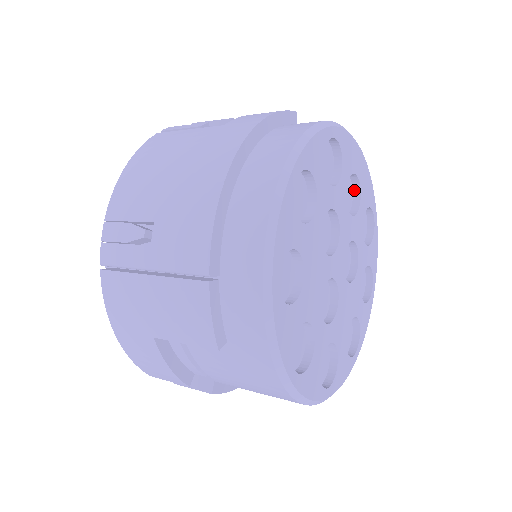
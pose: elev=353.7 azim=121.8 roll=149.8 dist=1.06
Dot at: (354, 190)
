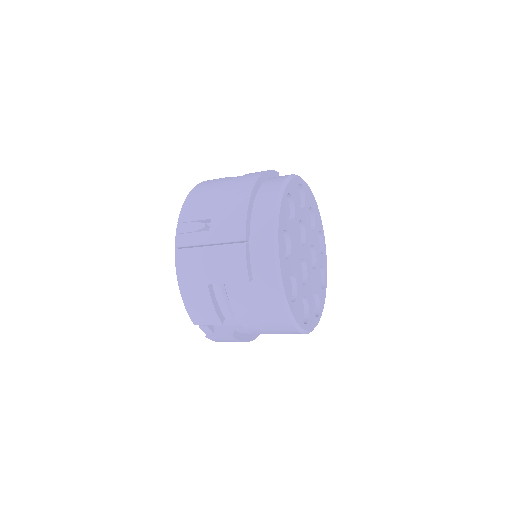
Dot at: (311, 219)
